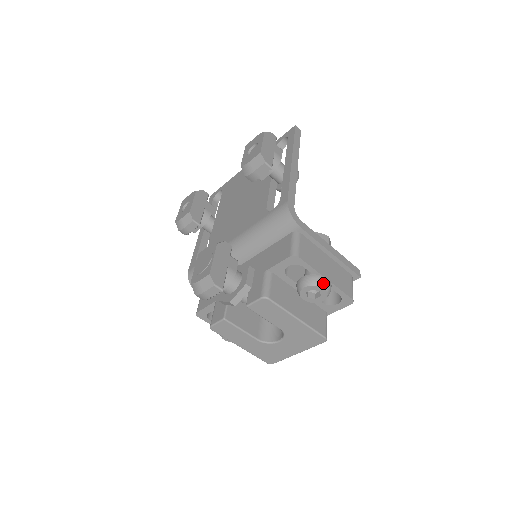
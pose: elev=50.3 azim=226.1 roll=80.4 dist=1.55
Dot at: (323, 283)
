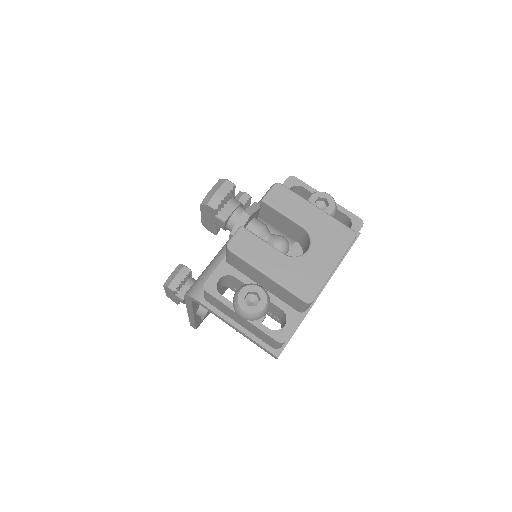
Dot at: (325, 193)
